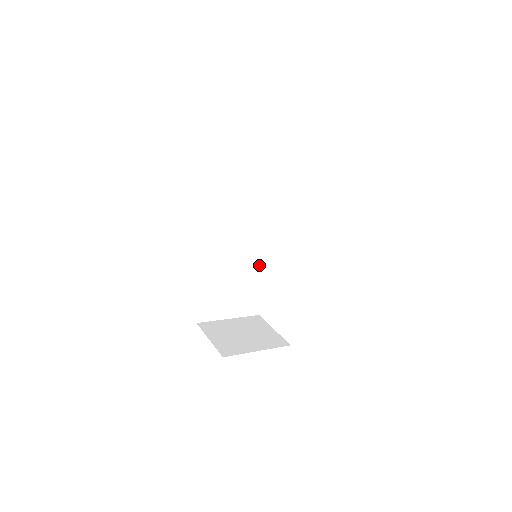
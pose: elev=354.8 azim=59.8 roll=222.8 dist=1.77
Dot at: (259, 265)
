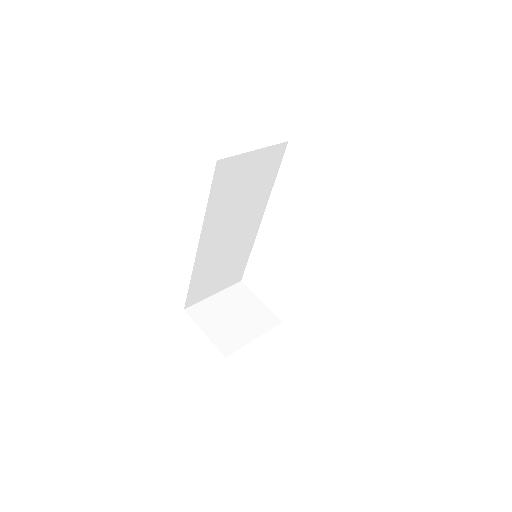
Dot at: (247, 243)
